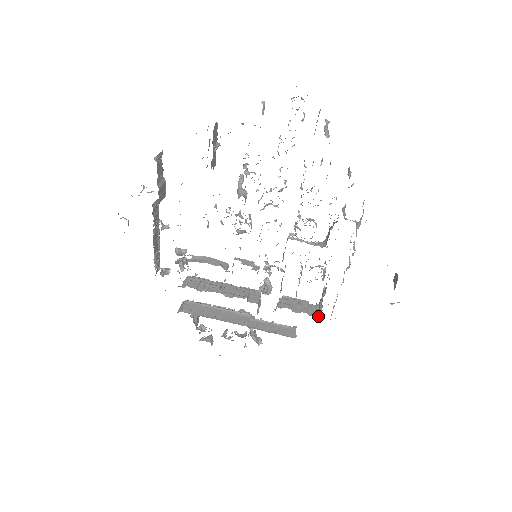
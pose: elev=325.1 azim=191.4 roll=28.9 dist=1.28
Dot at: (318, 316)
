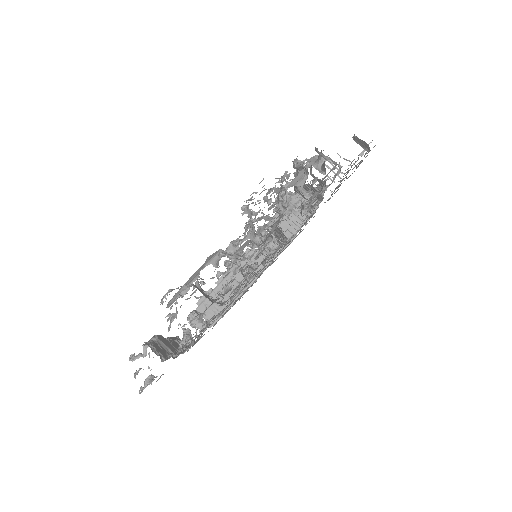
Dot at: occluded
